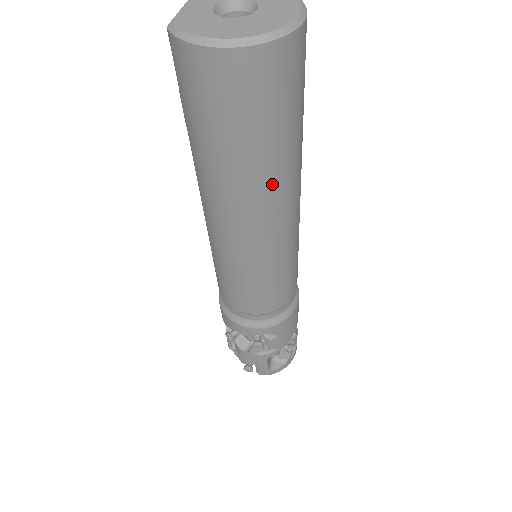
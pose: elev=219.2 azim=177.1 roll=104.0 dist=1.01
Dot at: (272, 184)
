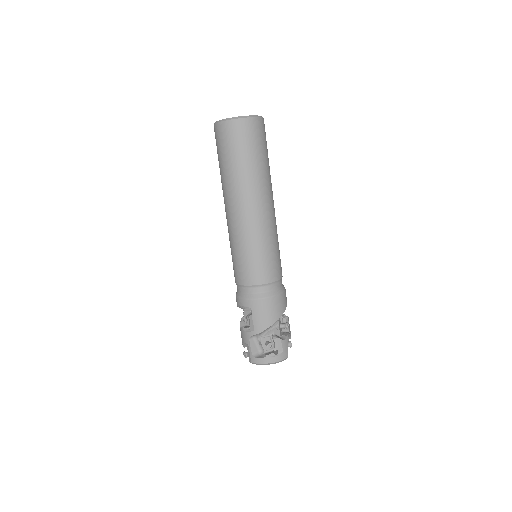
Dot at: (236, 185)
